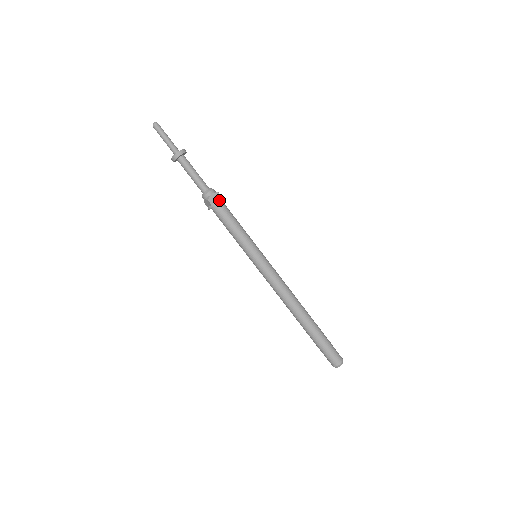
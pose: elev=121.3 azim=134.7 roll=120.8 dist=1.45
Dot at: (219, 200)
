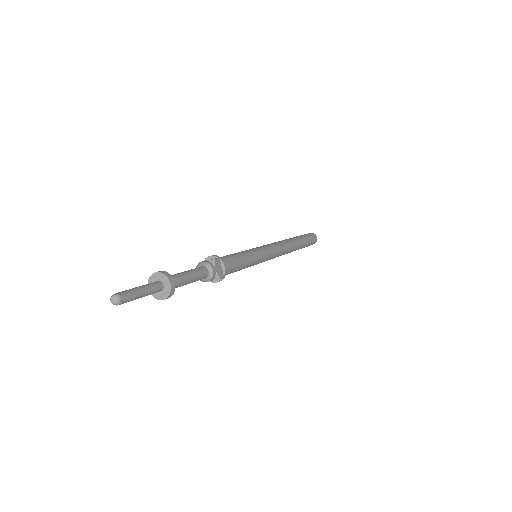
Dot at: (225, 265)
